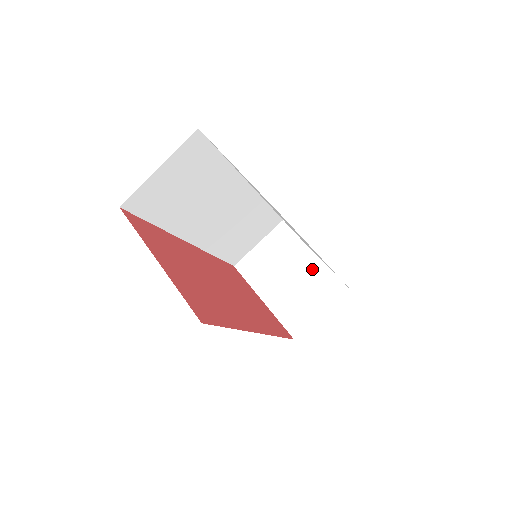
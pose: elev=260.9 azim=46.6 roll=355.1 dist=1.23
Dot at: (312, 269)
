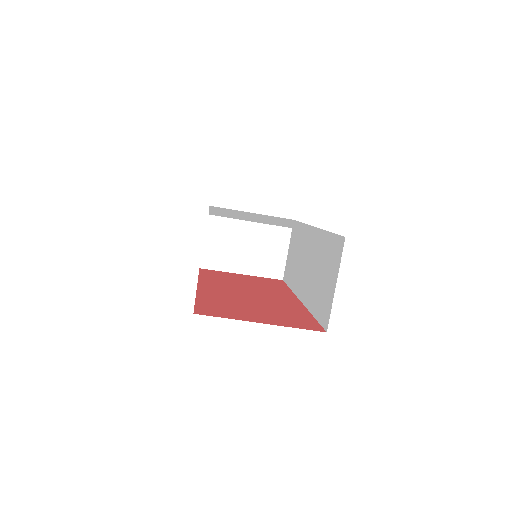
Dot at: (258, 226)
